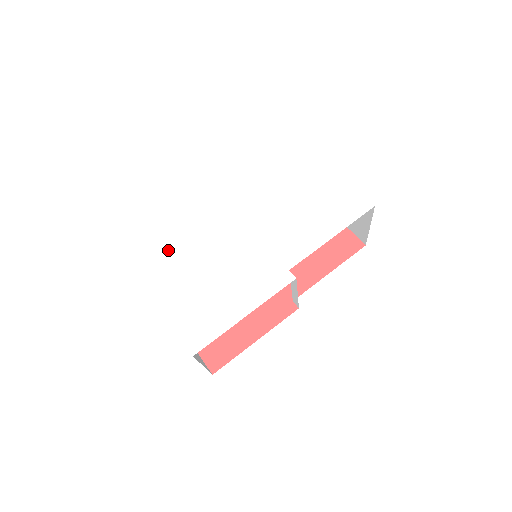
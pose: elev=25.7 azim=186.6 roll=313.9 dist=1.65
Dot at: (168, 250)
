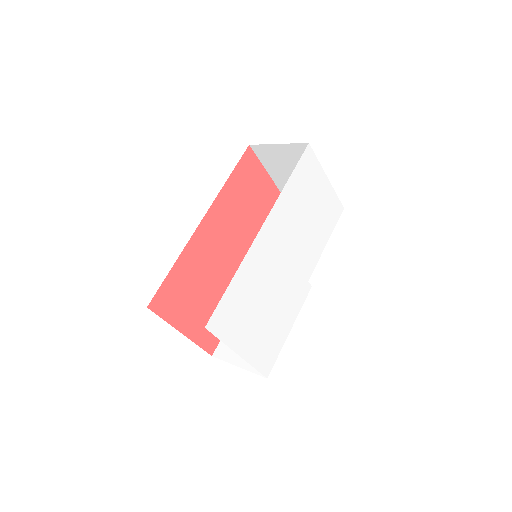
Dot at: (234, 300)
